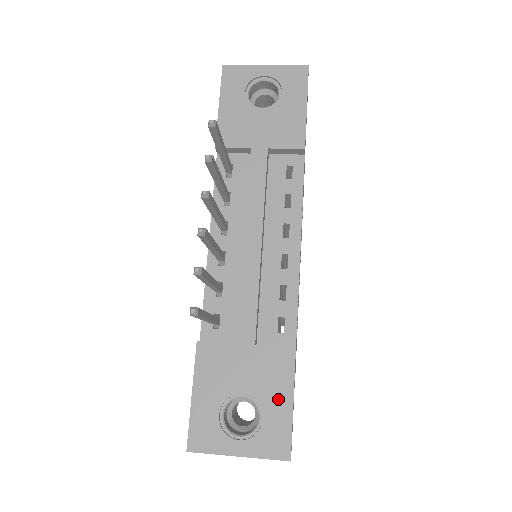
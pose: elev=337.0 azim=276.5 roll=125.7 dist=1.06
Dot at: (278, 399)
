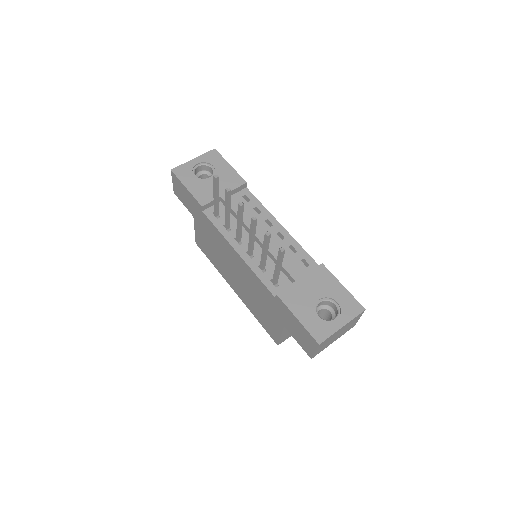
Dot at: (336, 289)
